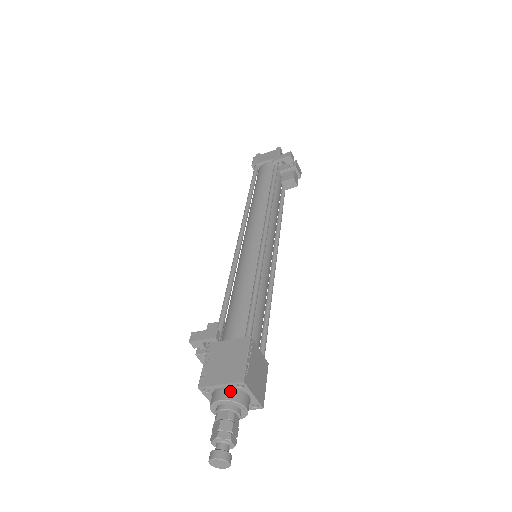
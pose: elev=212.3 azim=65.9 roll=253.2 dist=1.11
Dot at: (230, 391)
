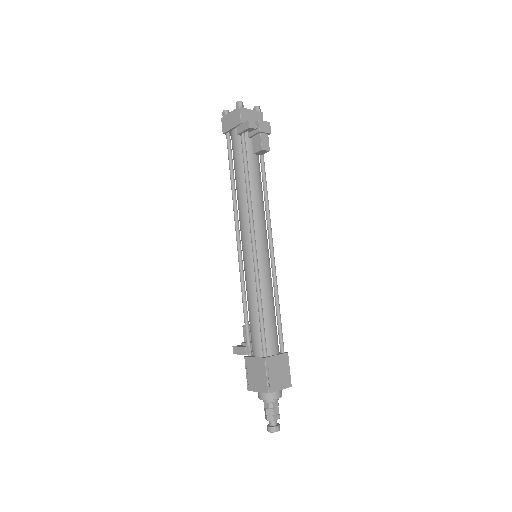
Dot at: (265, 394)
